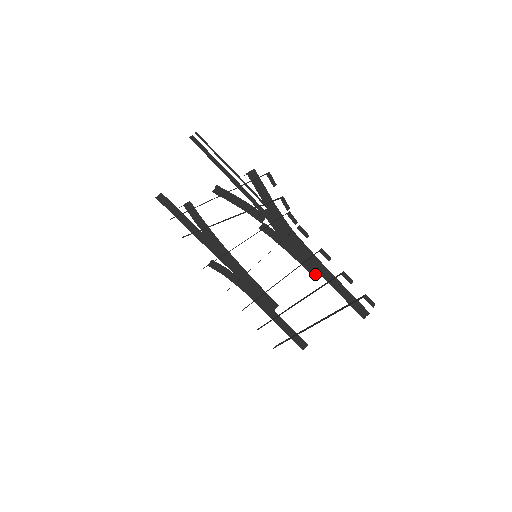
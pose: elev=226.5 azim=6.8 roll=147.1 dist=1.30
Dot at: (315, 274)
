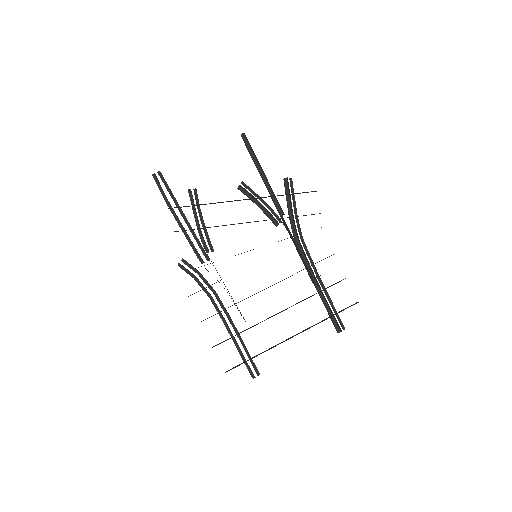
Dot at: (313, 281)
